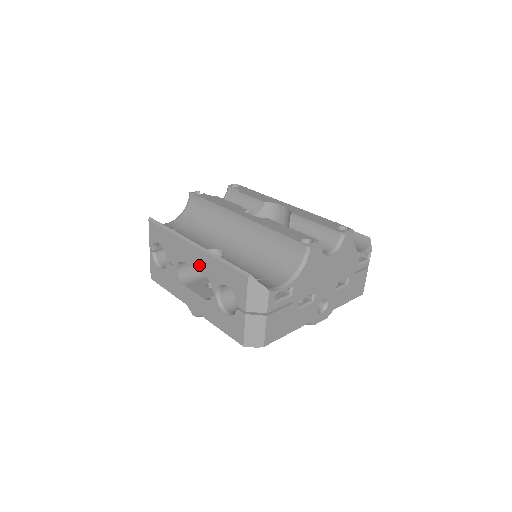
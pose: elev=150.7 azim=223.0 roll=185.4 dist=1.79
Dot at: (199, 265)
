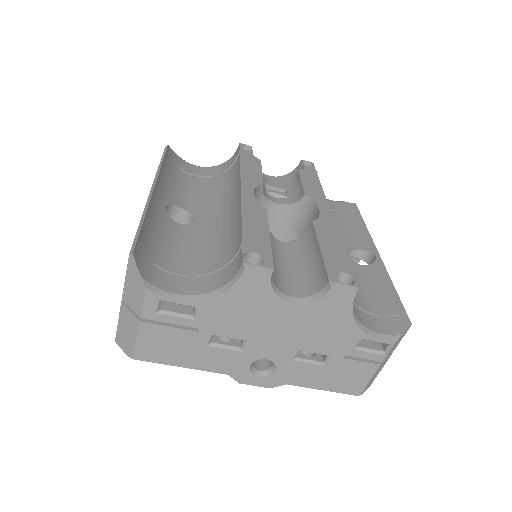
Dot at: occluded
